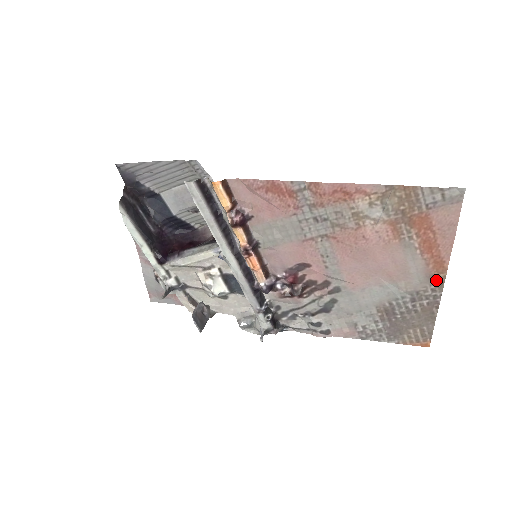
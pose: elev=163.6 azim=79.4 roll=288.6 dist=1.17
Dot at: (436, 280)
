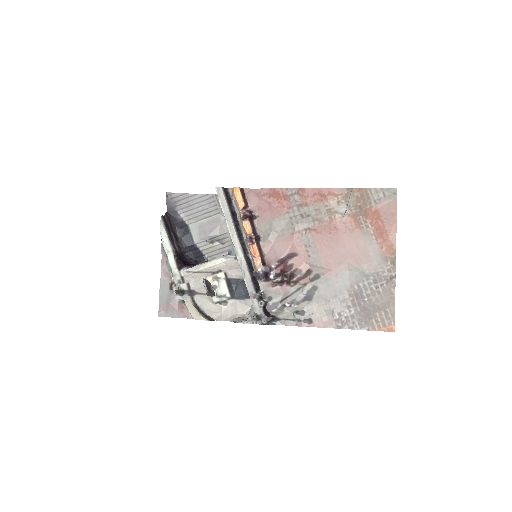
Dot at: (389, 261)
